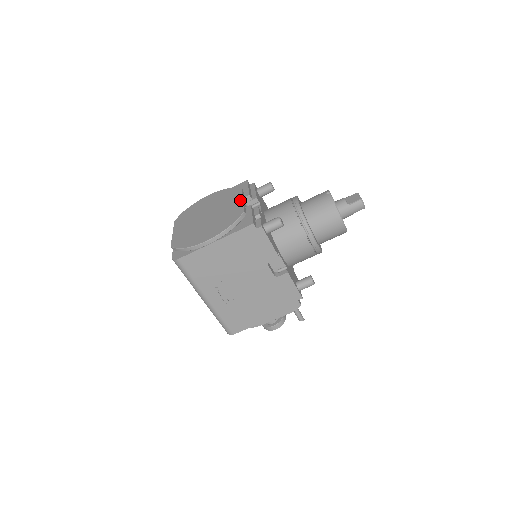
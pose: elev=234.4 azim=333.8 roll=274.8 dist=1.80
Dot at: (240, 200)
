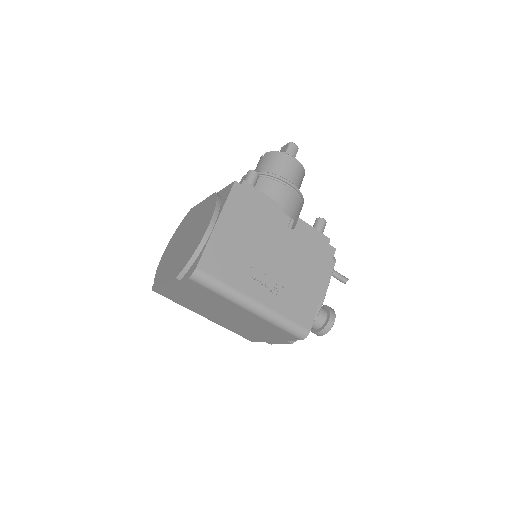
Dot at: (201, 203)
